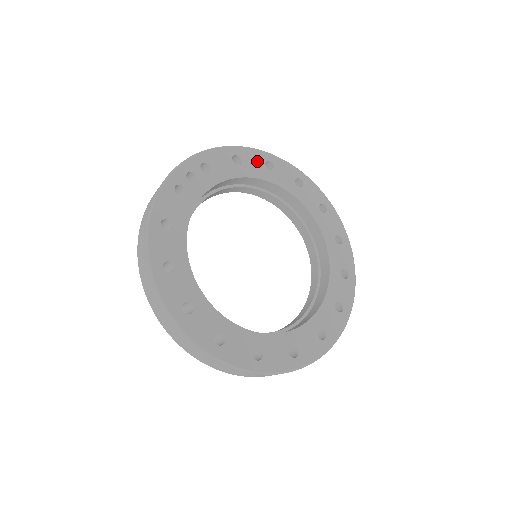
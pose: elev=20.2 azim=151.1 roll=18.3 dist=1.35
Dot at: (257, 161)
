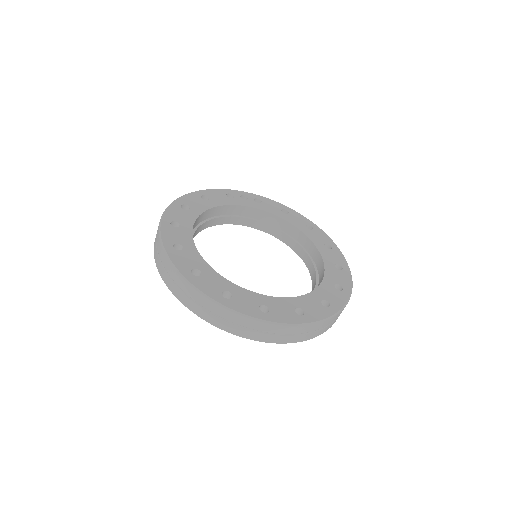
Dot at: (301, 220)
